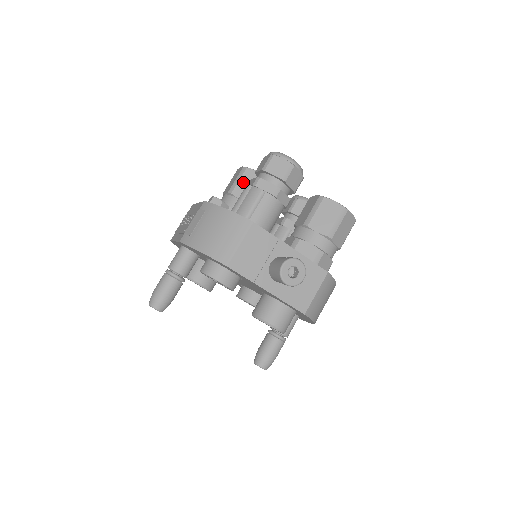
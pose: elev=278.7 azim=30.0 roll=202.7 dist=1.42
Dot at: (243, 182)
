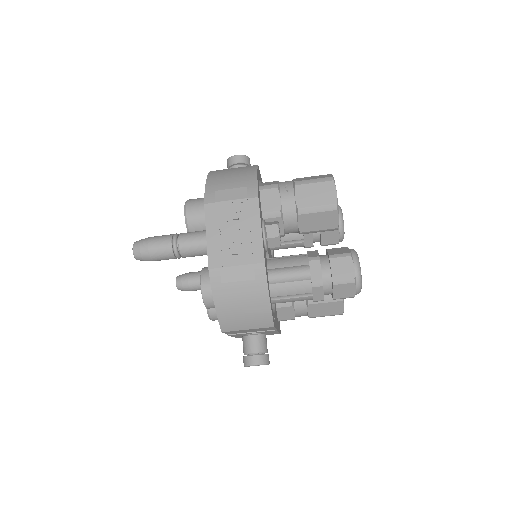
Dot at: (318, 217)
